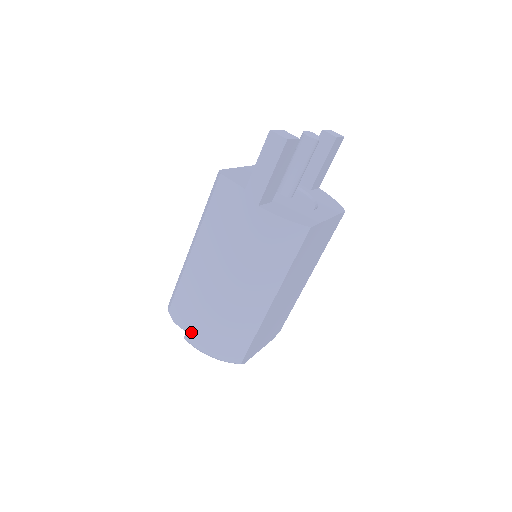
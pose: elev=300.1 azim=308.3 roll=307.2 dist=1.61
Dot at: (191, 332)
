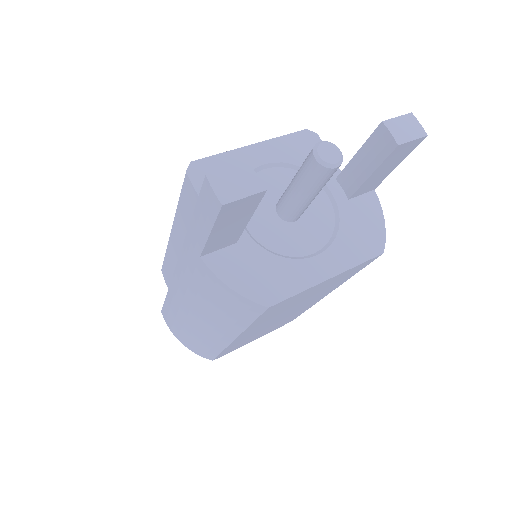
Dot at: (164, 313)
